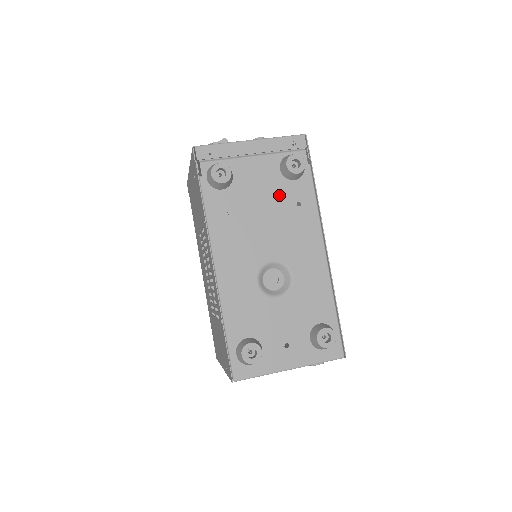
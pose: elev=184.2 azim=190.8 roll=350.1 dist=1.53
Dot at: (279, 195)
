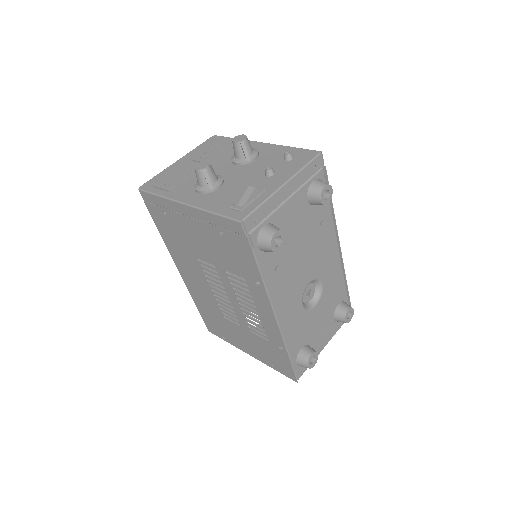
Dot at: (309, 224)
